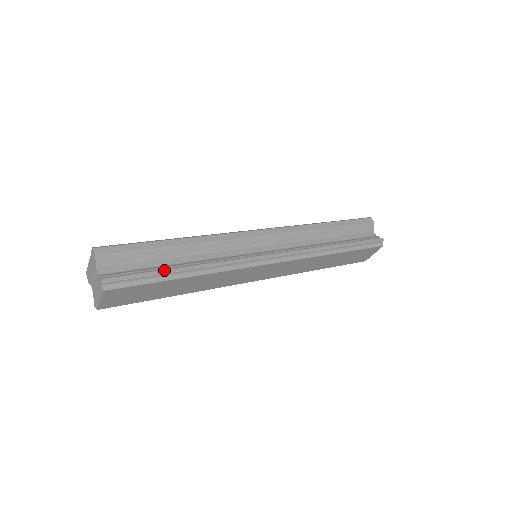
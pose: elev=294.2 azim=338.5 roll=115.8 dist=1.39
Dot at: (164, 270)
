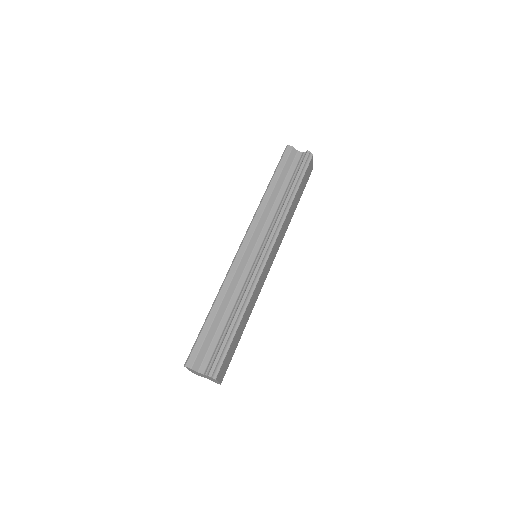
Dot at: (227, 333)
